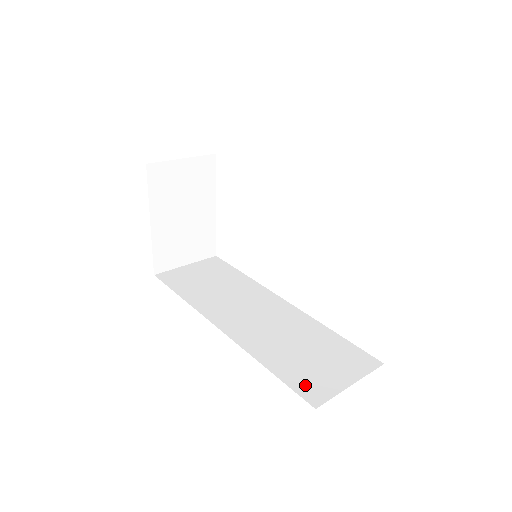
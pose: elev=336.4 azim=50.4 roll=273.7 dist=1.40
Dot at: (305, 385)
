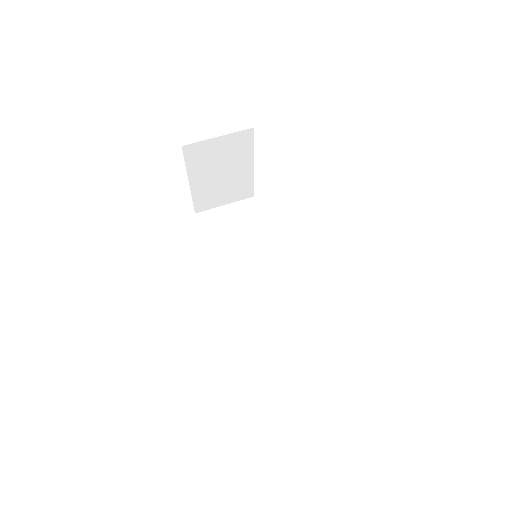
Dot at: (261, 368)
